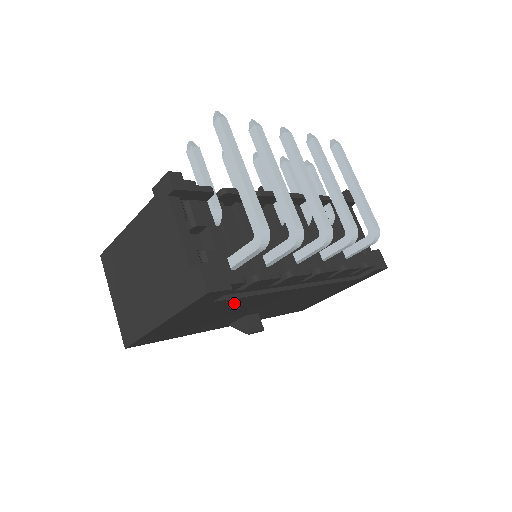
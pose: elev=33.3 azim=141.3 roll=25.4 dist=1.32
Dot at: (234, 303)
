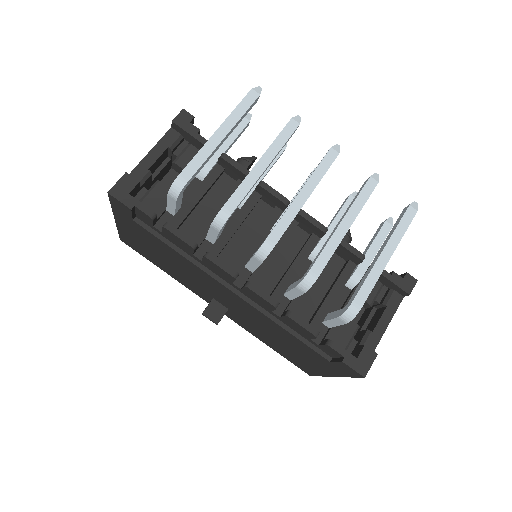
Dot at: (166, 248)
